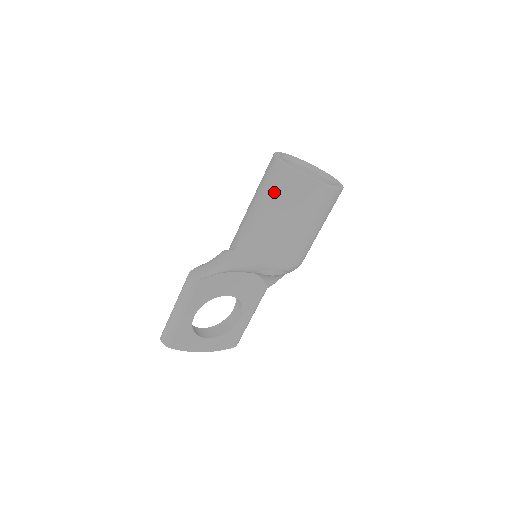
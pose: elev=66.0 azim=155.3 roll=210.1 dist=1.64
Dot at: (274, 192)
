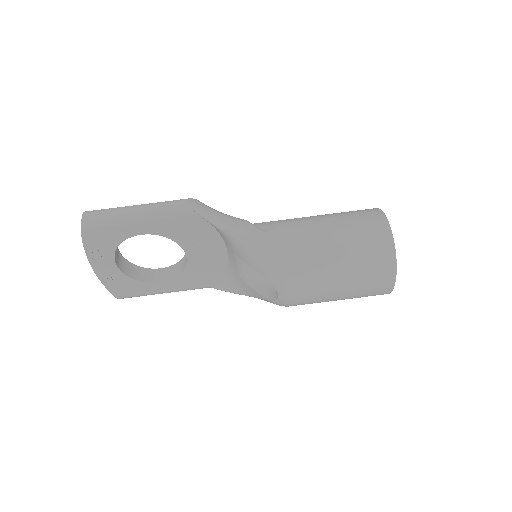
Dot at: (357, 234)
